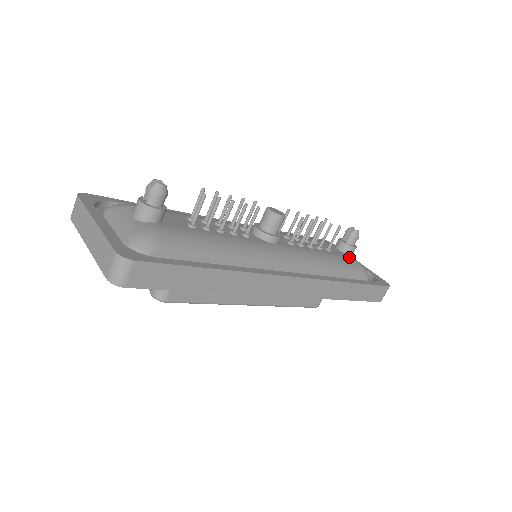
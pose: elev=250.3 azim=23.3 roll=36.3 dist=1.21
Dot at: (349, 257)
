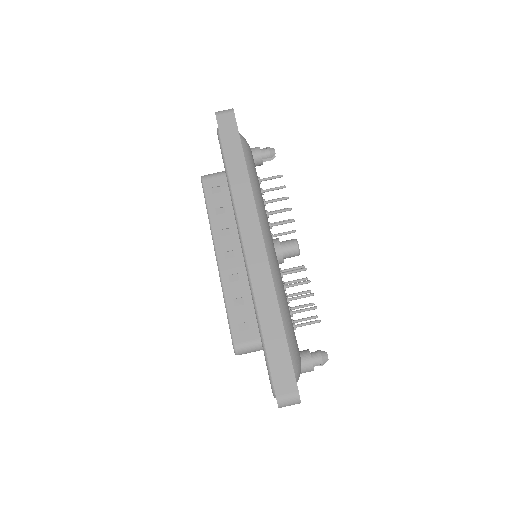
Dot at: occluded
